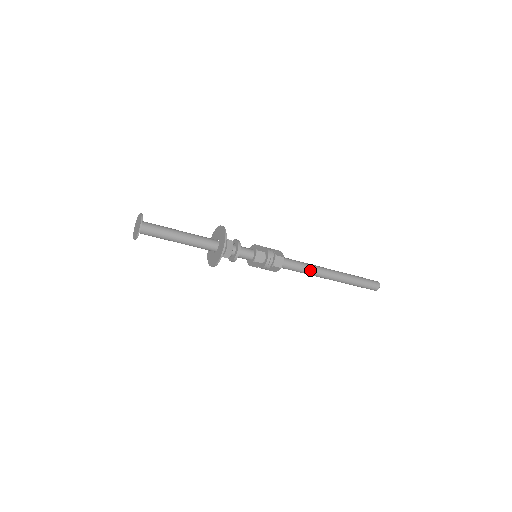
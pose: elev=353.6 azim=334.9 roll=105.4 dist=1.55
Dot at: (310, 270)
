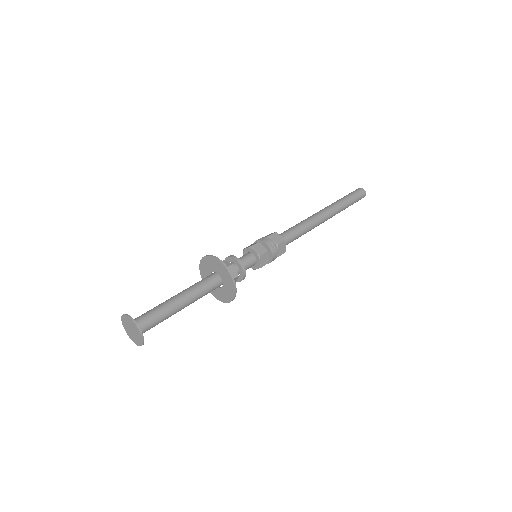
Dot at: (306, 224)
